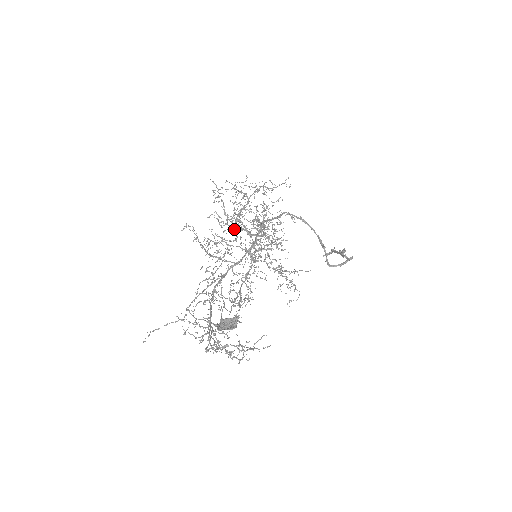
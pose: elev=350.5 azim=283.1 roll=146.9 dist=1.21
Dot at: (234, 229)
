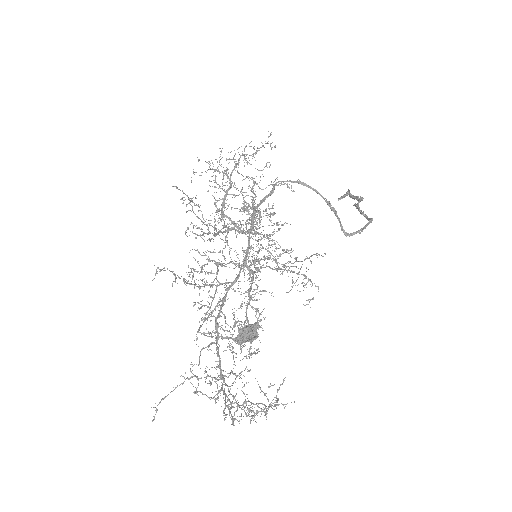
Dot at: occluded
